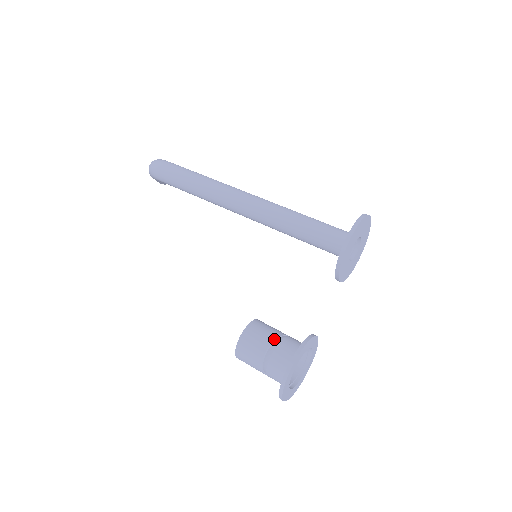
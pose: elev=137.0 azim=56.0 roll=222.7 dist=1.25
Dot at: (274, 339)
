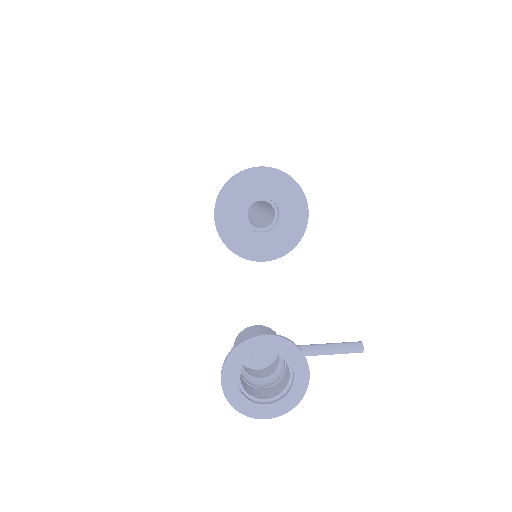
Dot at: occluded
